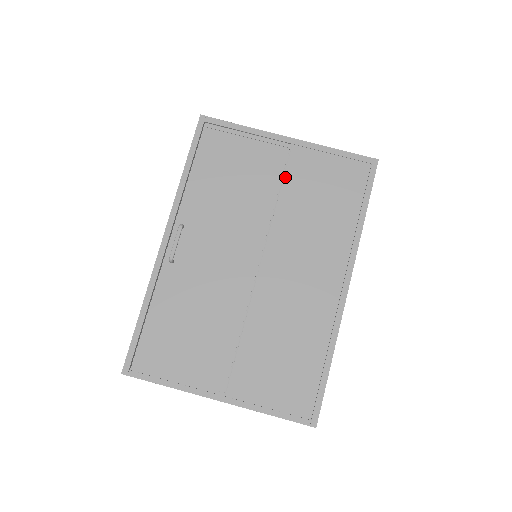
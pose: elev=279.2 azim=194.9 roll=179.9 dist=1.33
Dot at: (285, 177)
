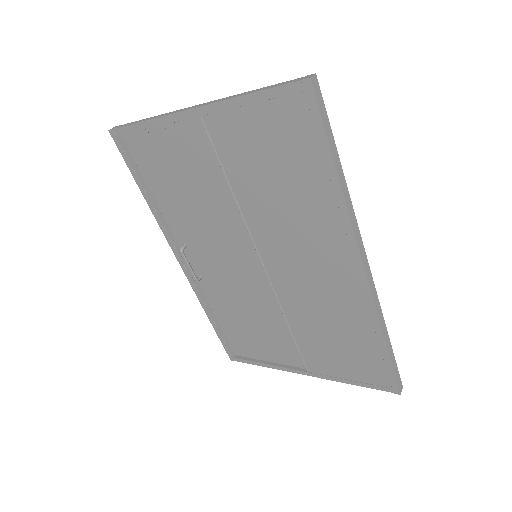
Dot at: (222, 163)
